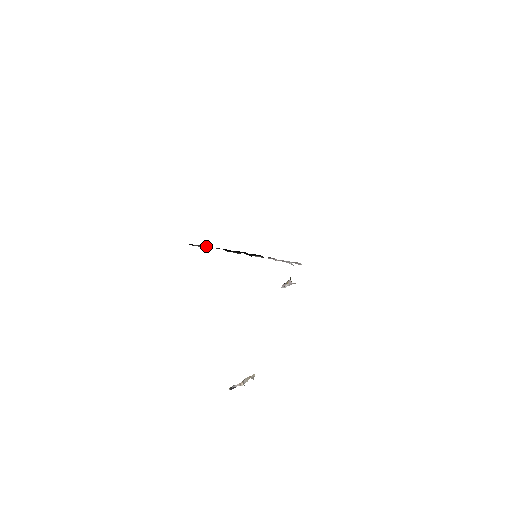
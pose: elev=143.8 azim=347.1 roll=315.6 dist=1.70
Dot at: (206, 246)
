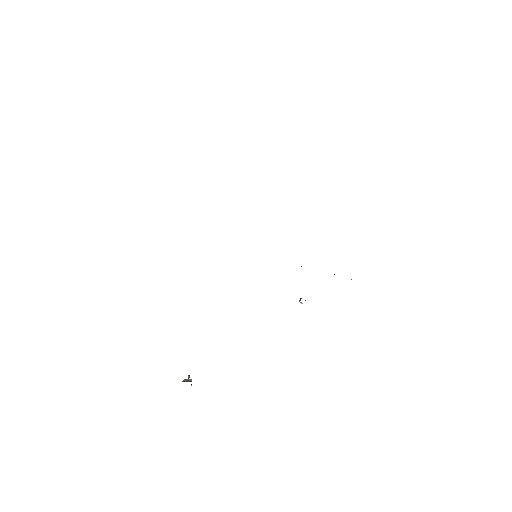
Dot at: occluded
